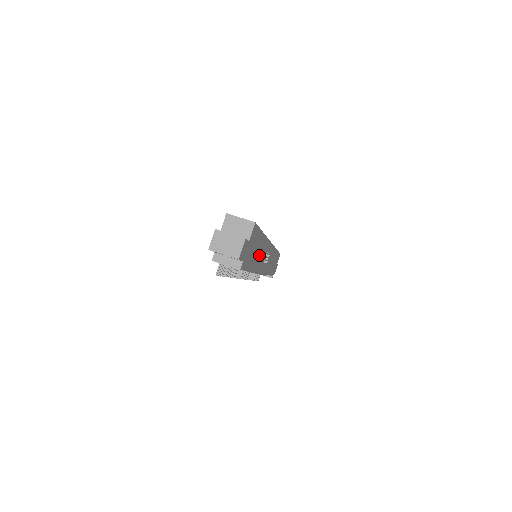
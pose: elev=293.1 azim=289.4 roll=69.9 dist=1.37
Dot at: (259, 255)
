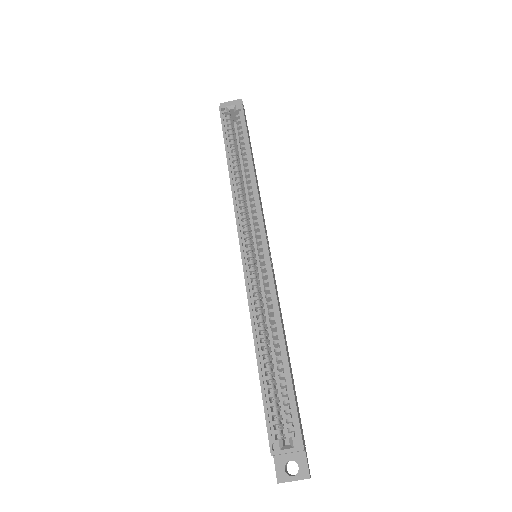
Dot at: (284, 333)
